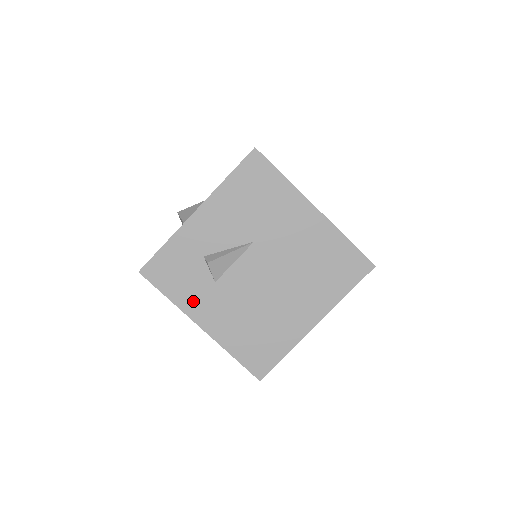
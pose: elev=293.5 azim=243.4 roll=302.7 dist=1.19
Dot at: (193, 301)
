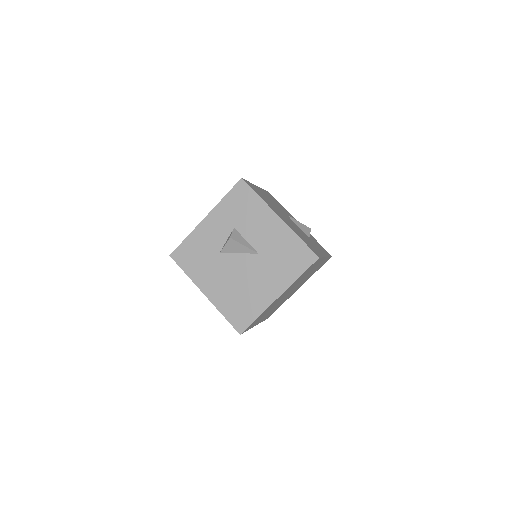
Dot at: occluded
